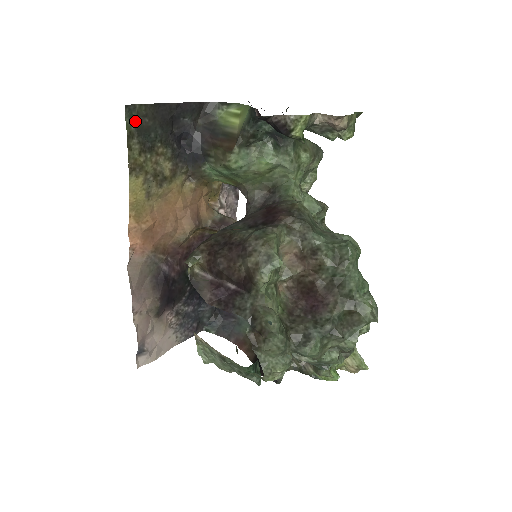
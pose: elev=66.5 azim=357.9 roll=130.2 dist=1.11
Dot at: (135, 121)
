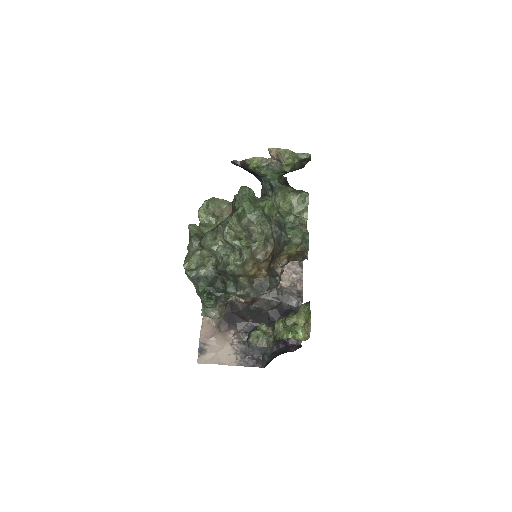
Dot at: occluded
